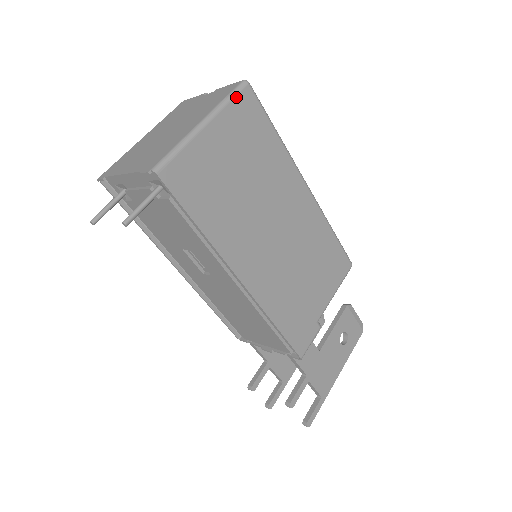
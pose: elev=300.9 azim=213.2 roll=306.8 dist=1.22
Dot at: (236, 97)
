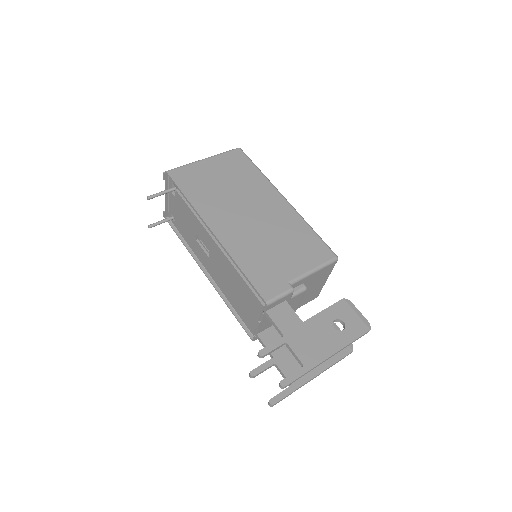
Dot at: (229, 152)
